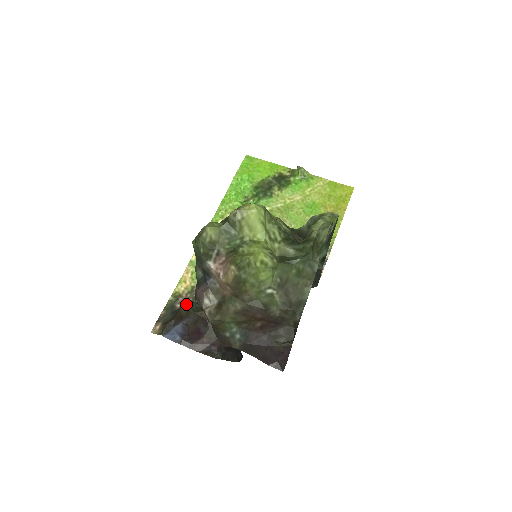
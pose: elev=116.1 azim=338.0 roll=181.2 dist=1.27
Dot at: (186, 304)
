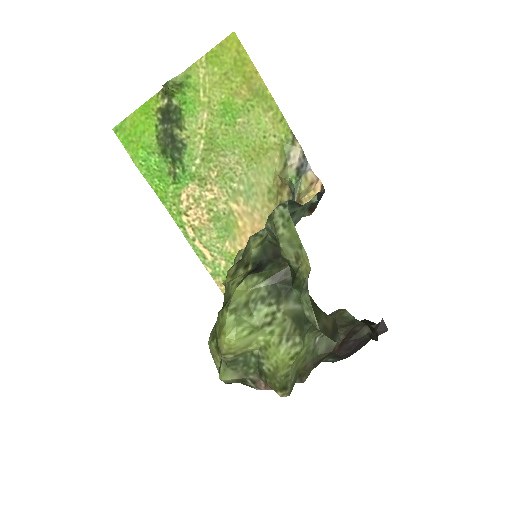
Dot at: occluded
